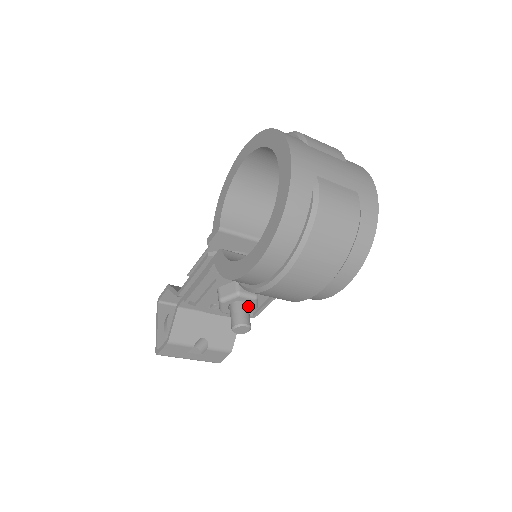
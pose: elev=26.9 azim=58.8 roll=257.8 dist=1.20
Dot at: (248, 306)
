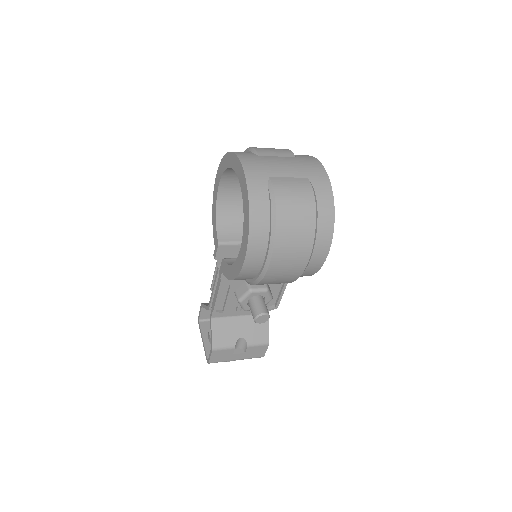
Dot at: (263, 299)
